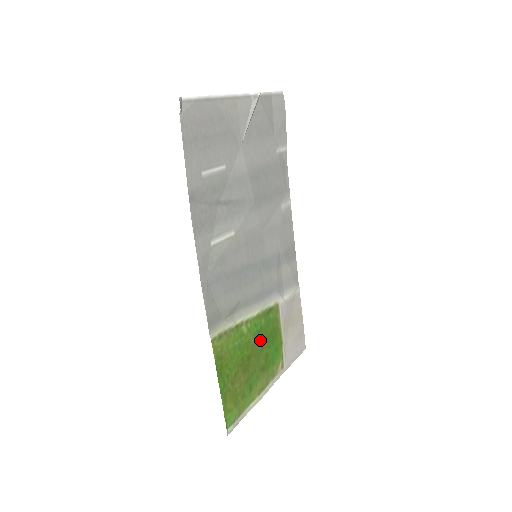
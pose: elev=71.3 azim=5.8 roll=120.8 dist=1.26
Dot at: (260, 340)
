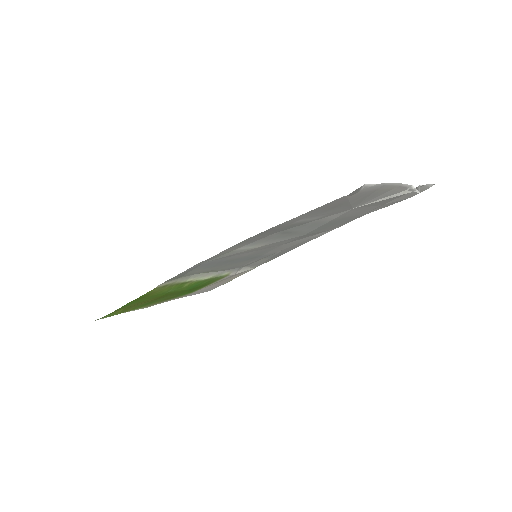
Dot at: (188, 290)
